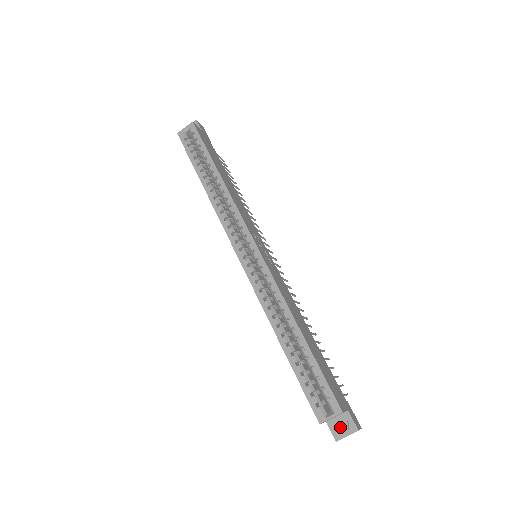
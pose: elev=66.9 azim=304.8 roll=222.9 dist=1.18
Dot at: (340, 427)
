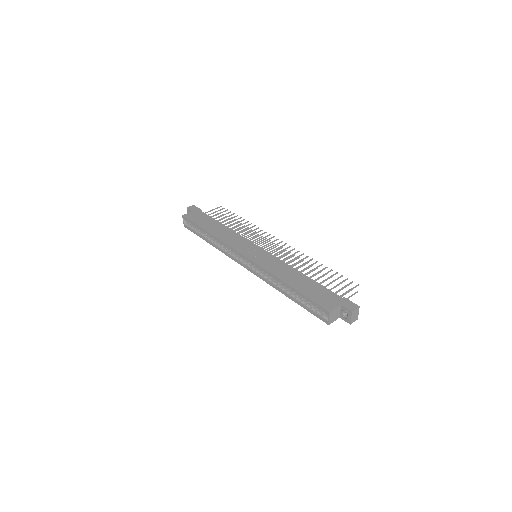
Dot at: (347, 315)
